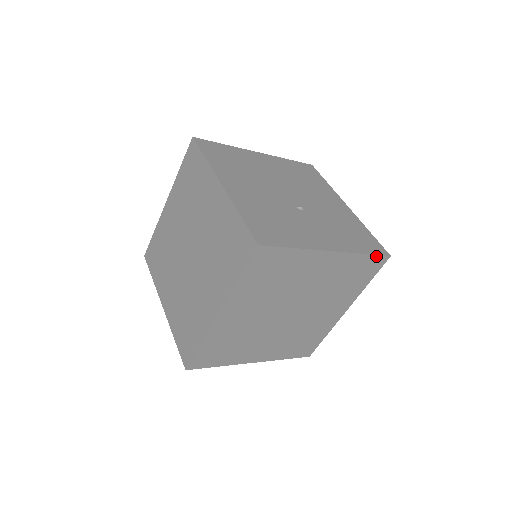
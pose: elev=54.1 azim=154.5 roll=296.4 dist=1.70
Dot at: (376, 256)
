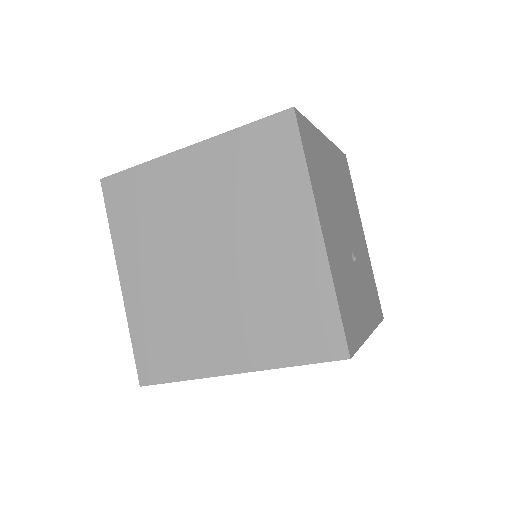
Dot at: occluded
